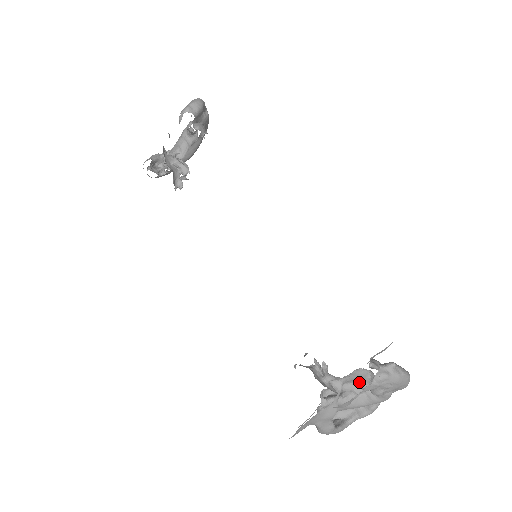
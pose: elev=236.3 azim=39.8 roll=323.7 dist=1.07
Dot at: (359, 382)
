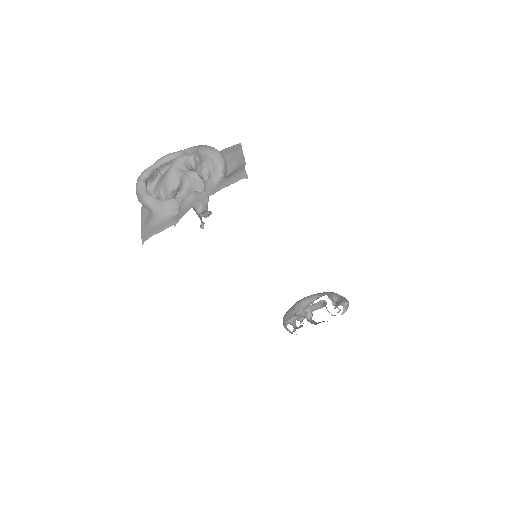
Dot at: (314, 304)
